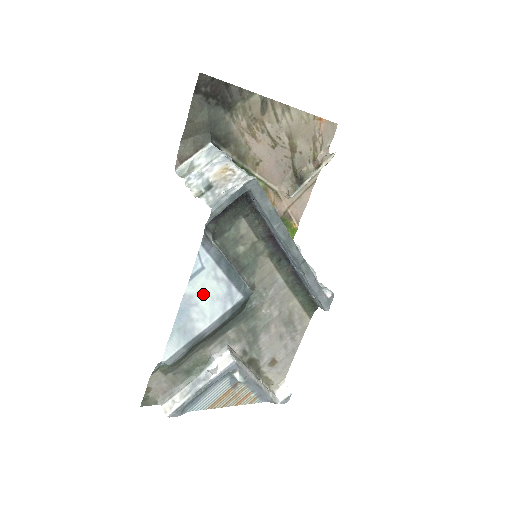
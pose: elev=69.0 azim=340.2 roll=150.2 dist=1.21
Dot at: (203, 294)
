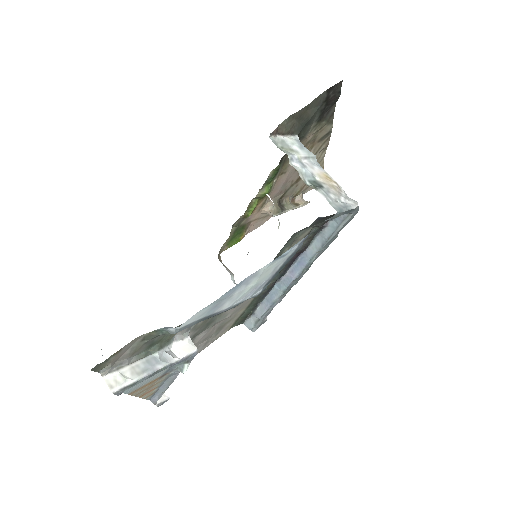
Dot at: (260, 277)
